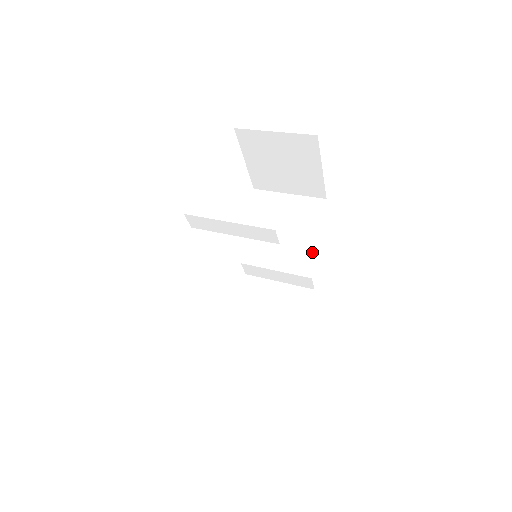
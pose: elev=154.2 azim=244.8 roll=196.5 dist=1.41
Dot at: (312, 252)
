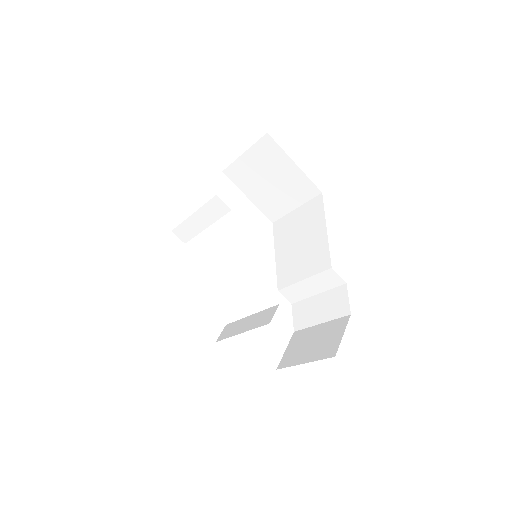
Dot at: (325, 244)
